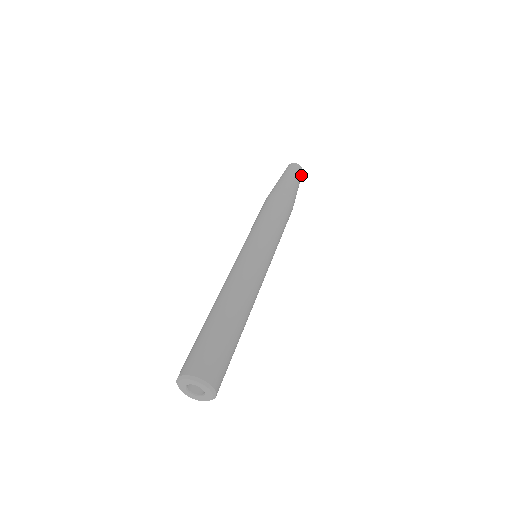
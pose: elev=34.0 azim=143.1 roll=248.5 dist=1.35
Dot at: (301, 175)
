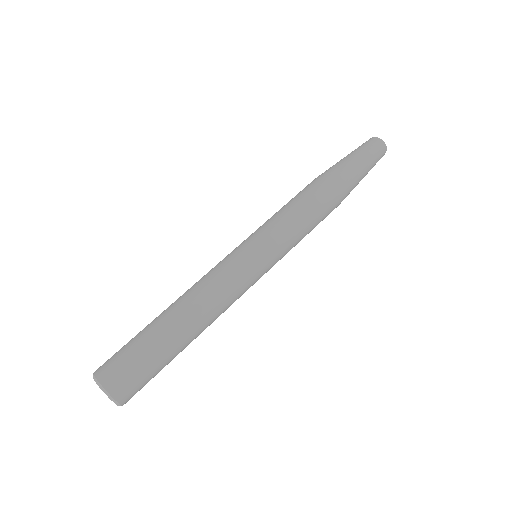
Dot at: (380, 157)
